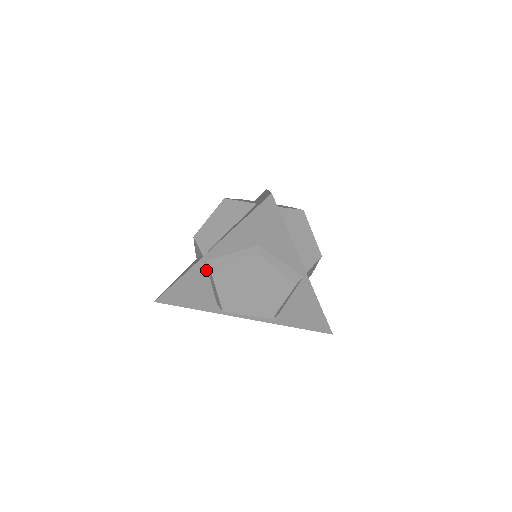
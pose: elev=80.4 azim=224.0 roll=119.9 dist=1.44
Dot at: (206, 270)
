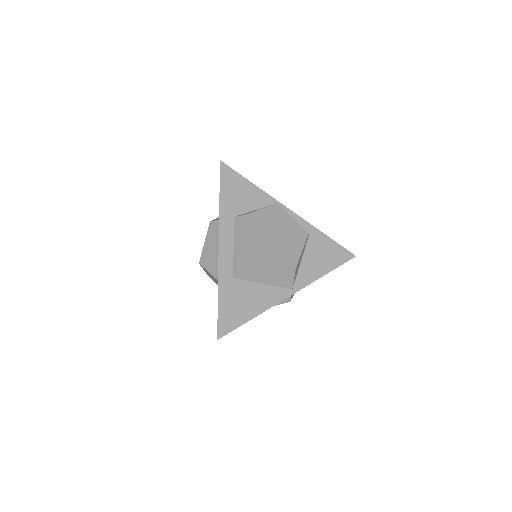
Dot at: occluded
